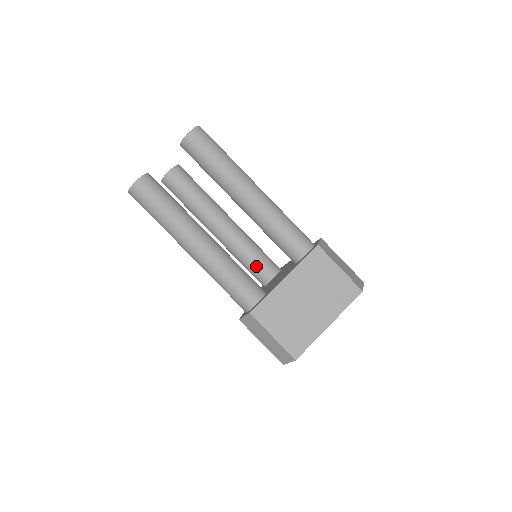
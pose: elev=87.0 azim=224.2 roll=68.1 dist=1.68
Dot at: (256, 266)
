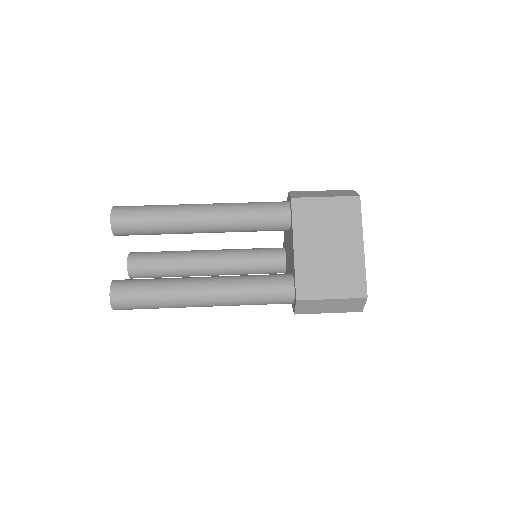
Dot at: (264, 264)
